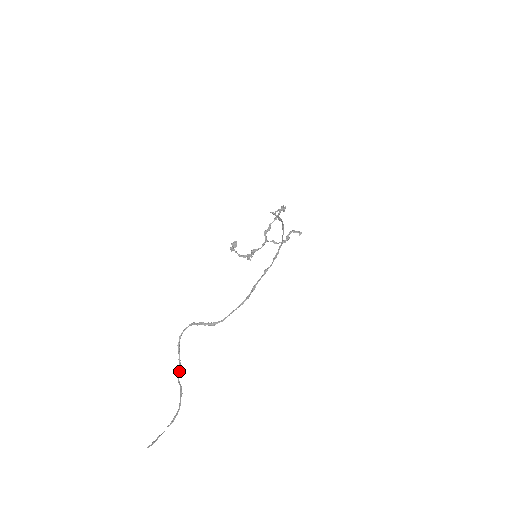
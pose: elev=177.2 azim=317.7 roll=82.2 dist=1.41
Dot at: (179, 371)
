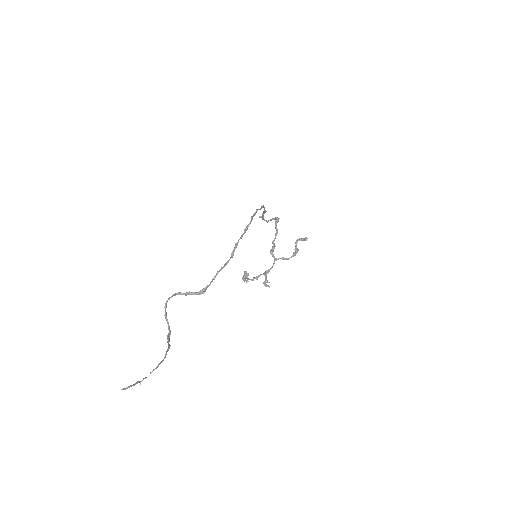
Dot at: (169, 337)
